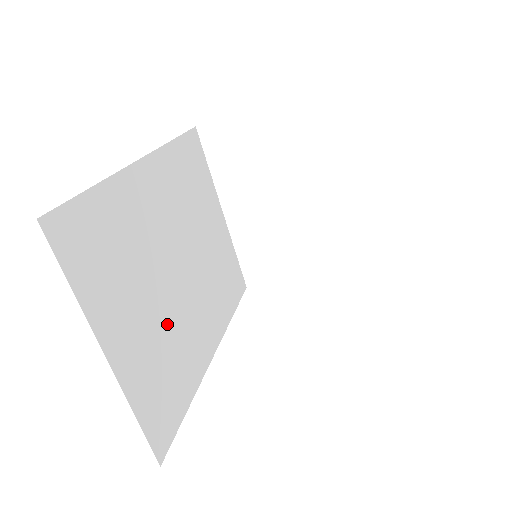
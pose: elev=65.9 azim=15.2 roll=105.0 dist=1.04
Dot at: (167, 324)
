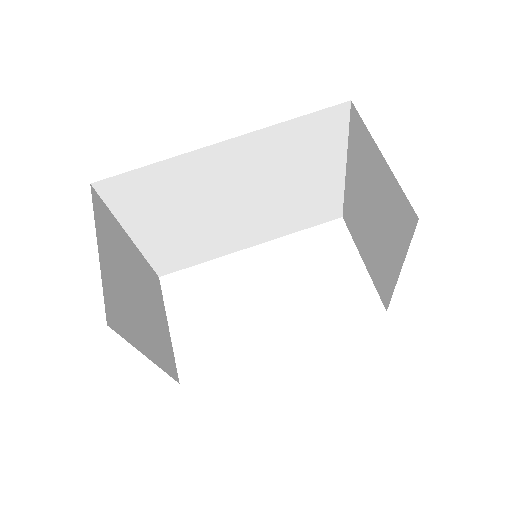
Dot at: (200, 230)
